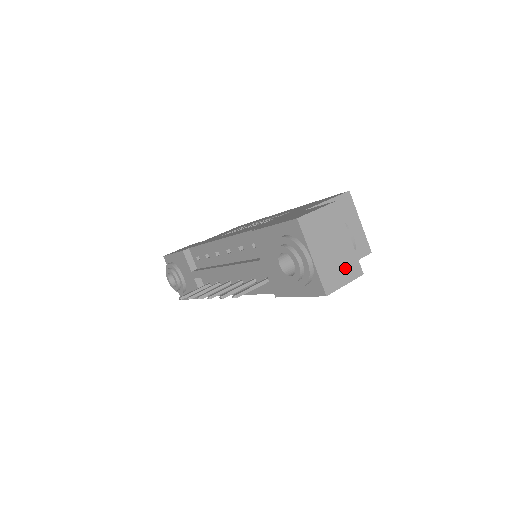
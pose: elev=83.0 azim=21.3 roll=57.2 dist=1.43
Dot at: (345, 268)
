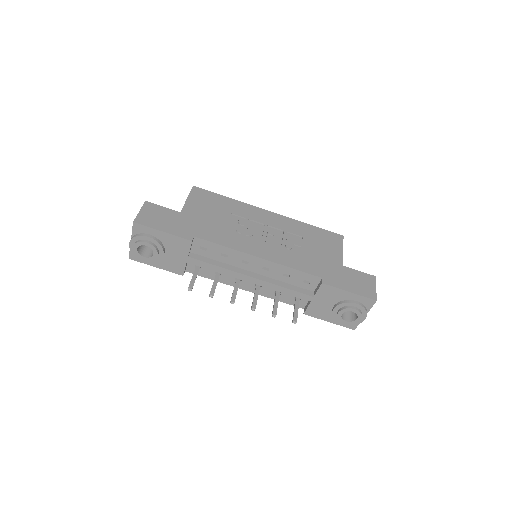
Dot at: occluded
